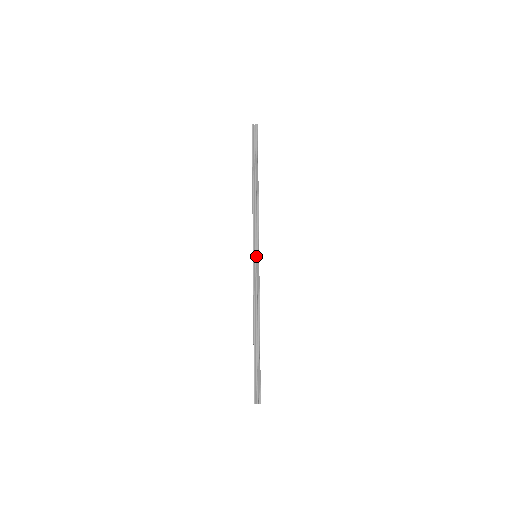
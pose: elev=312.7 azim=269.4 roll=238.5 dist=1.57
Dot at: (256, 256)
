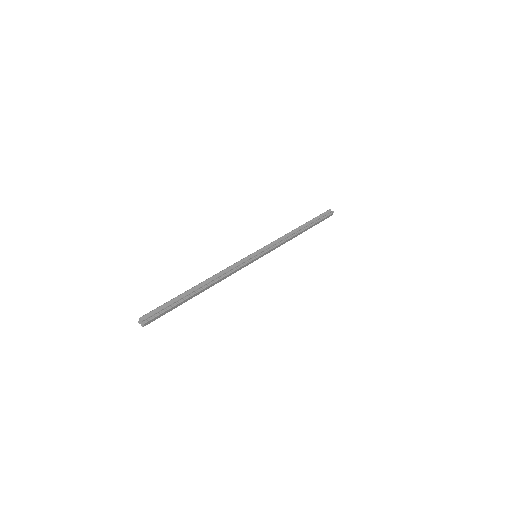
Dot at: (256, 255)
